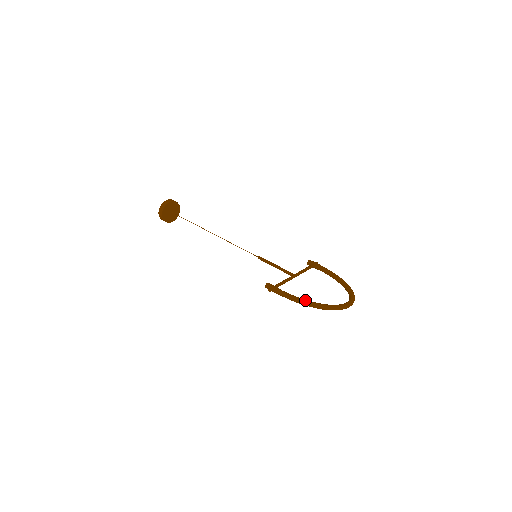
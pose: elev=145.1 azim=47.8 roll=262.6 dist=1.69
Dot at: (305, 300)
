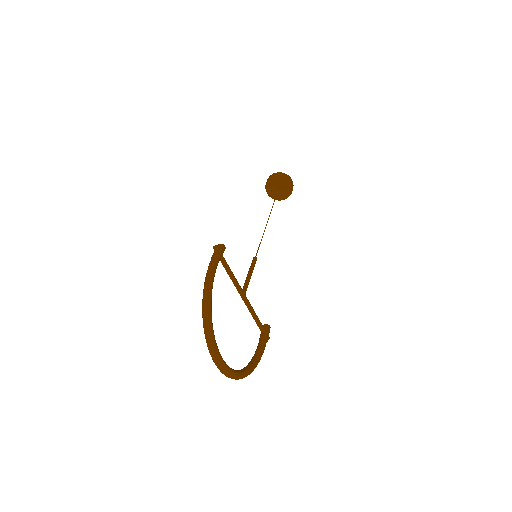
Dot at: (212, 288)
